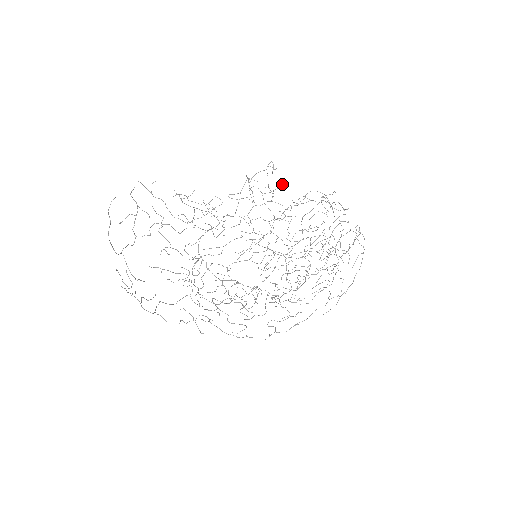
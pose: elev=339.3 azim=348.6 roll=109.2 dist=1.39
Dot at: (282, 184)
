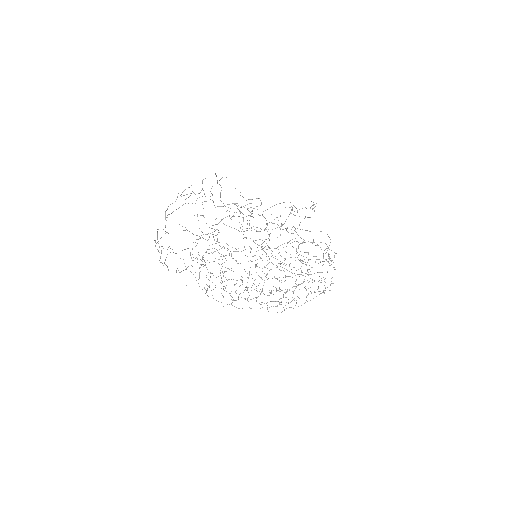
Dot at: (310, 217)
